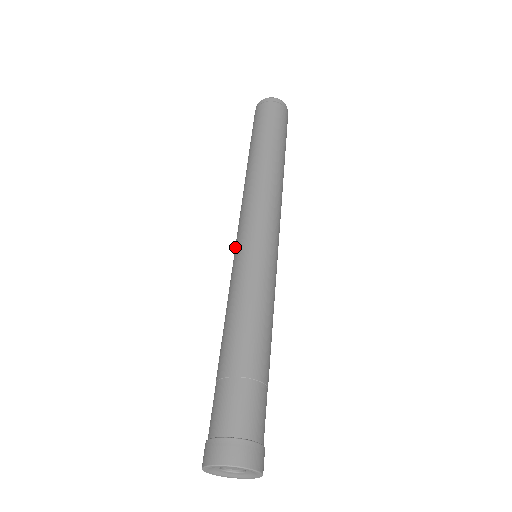
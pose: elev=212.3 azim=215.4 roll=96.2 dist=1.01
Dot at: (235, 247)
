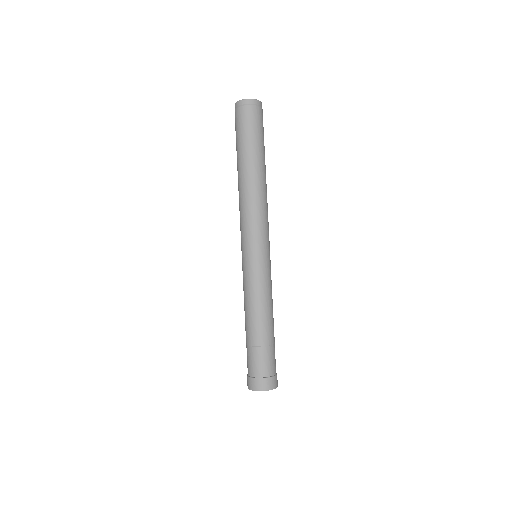
Dot at: occluded
